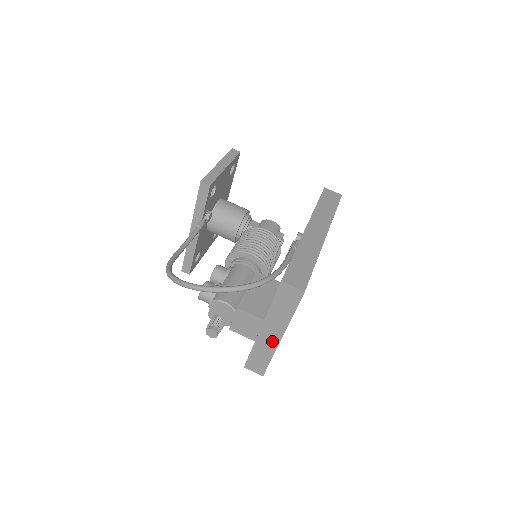
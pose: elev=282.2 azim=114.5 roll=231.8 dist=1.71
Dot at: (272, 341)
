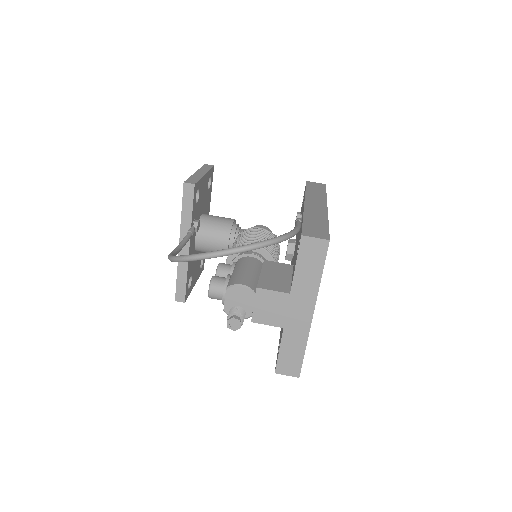
Dot at: (303, 322)
